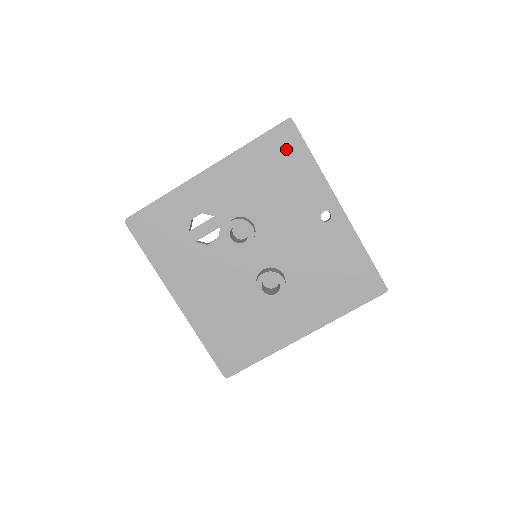
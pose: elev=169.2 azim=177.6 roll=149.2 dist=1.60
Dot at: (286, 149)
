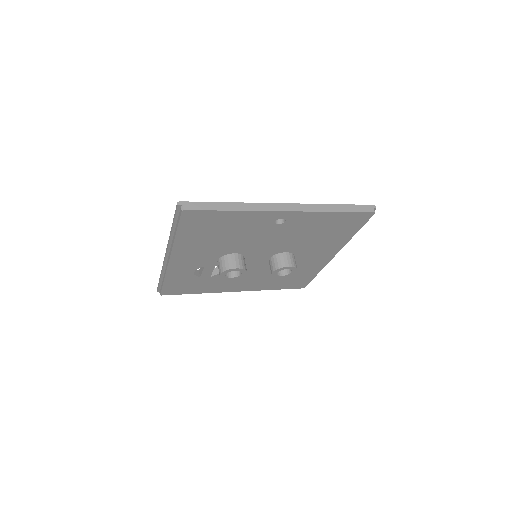
Dot at: (202, 222)
